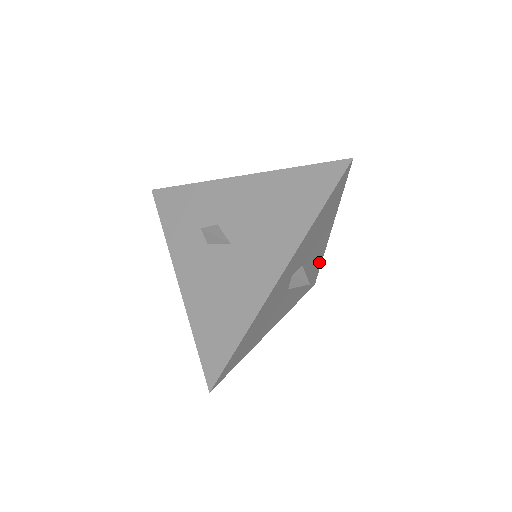
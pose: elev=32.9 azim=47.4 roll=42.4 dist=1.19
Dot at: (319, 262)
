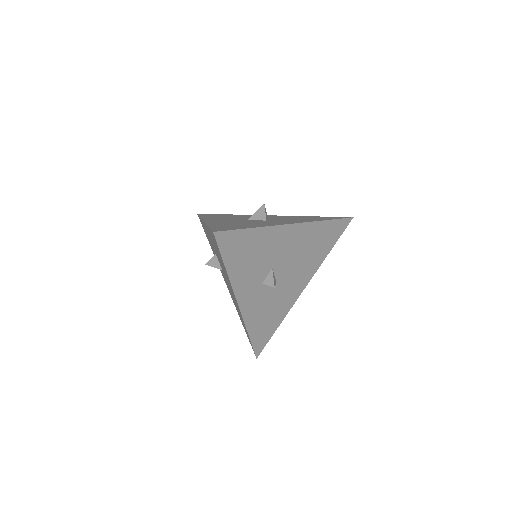
Dot at: (318, 226)
